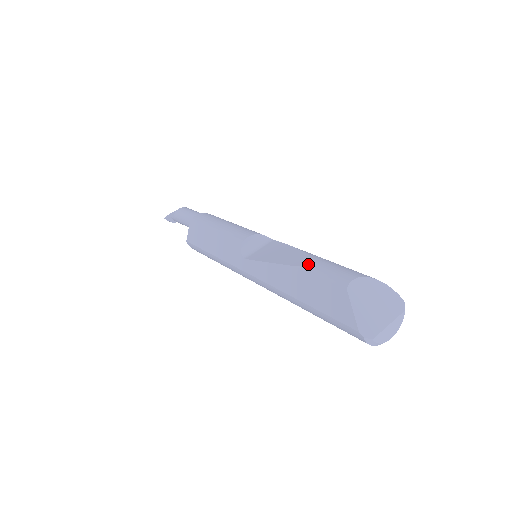
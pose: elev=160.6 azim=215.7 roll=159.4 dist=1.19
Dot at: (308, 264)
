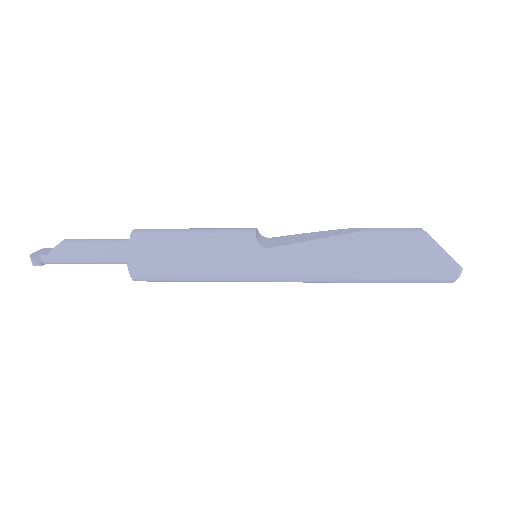
Dot at: (365, 229)
